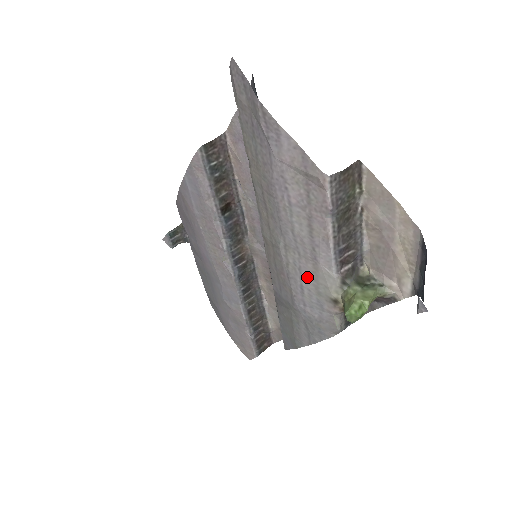
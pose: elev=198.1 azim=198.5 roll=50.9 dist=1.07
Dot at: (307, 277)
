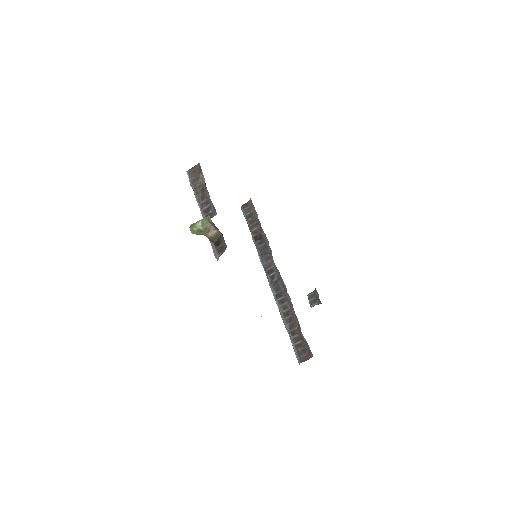
Dot at: occluded
